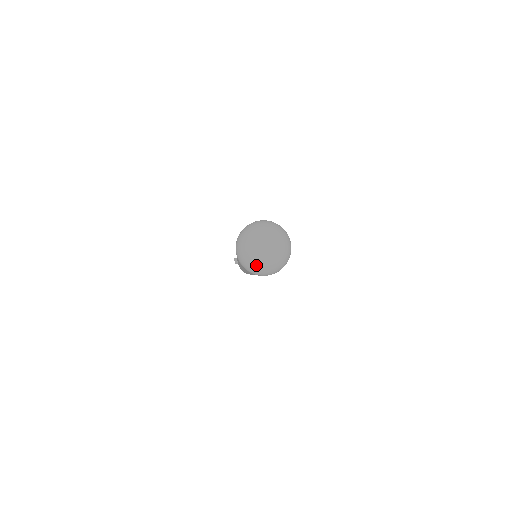
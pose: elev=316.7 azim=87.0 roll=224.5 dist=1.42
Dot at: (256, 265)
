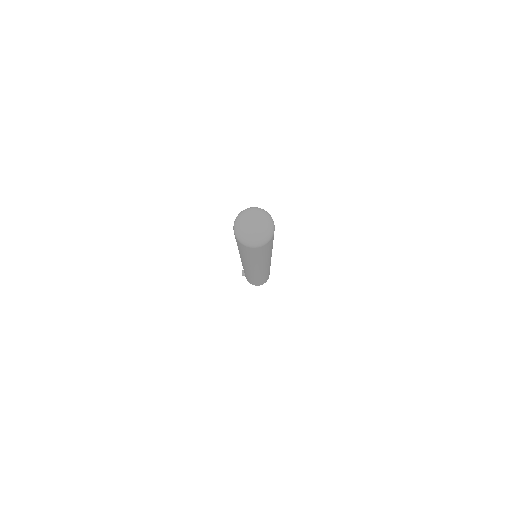
Dot at: (247, 237)
